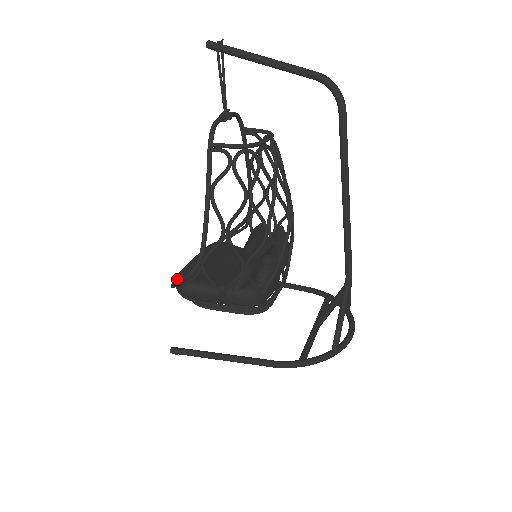
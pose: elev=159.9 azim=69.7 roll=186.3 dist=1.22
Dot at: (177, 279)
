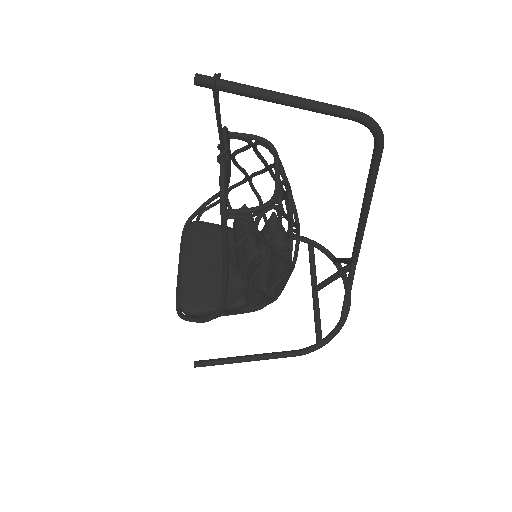
Dot at: (183, 307)
